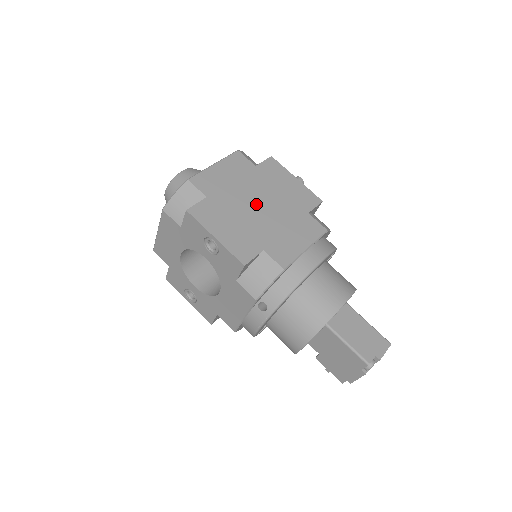
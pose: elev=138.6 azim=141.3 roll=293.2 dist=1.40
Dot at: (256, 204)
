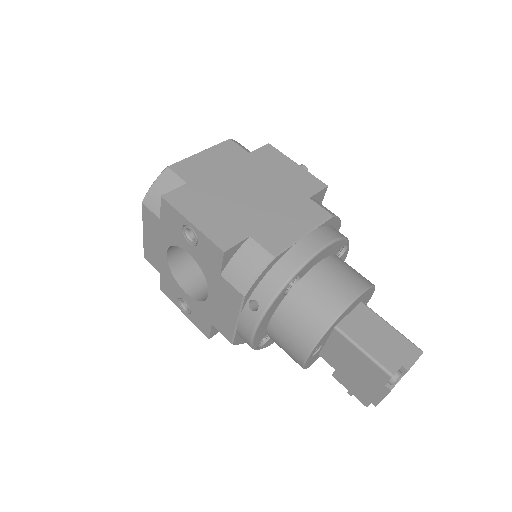
Dot at: (245, 189)
